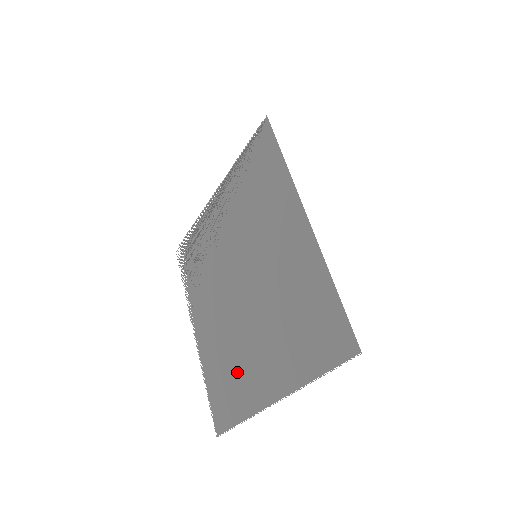
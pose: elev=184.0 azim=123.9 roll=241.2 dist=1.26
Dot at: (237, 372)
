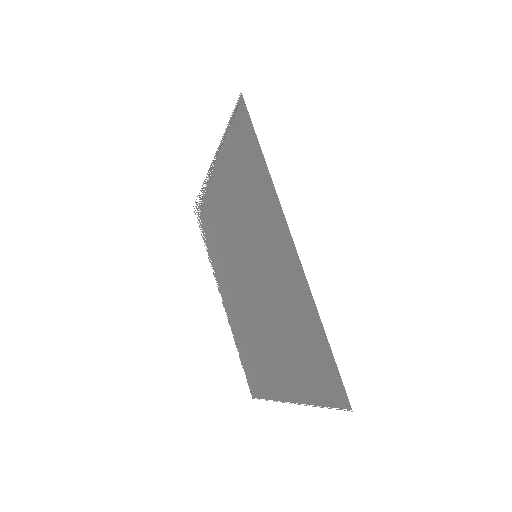
Dot at: (258, 356)
